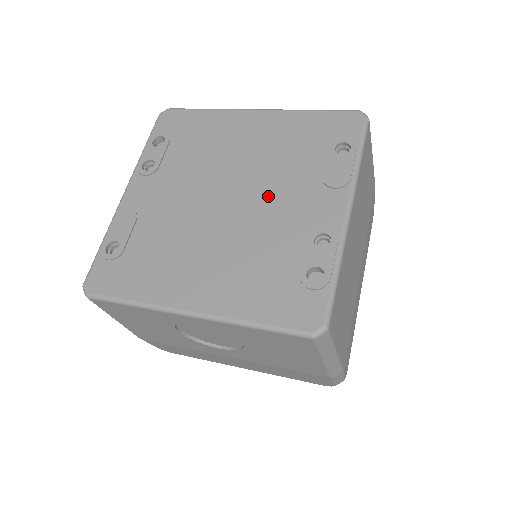
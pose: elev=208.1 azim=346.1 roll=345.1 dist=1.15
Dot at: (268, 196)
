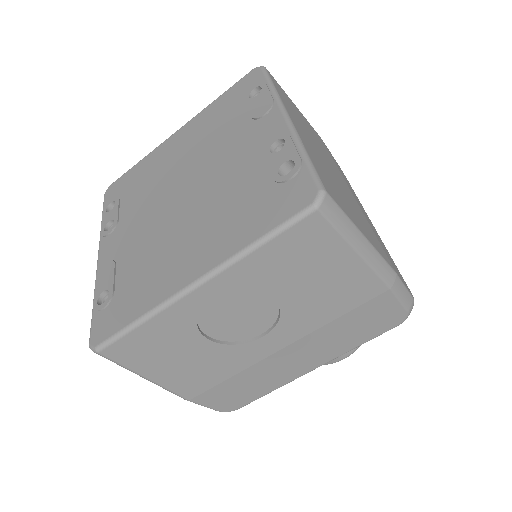
Dot at: (215, 162)
